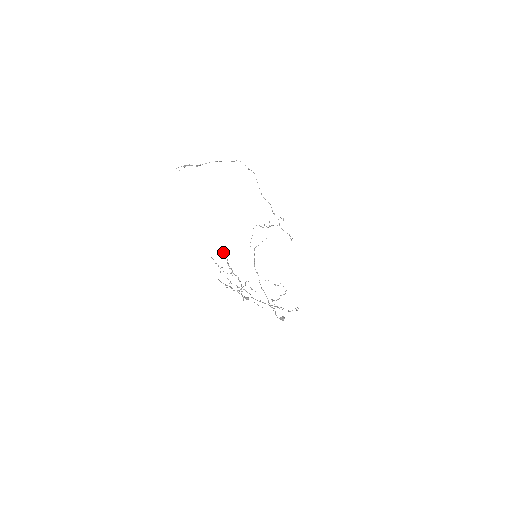
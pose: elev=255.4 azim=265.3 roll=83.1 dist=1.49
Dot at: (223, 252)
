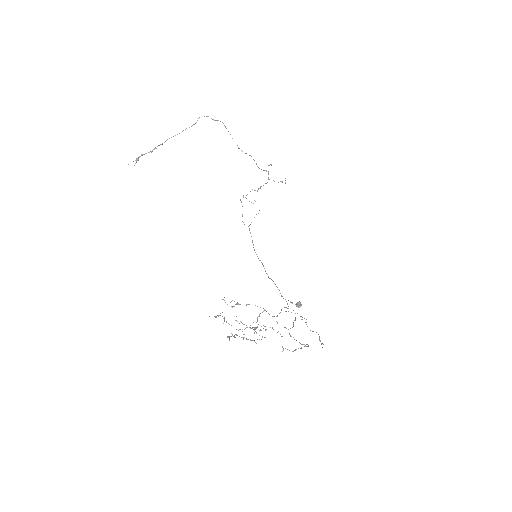
Dot at: (228, 337)
